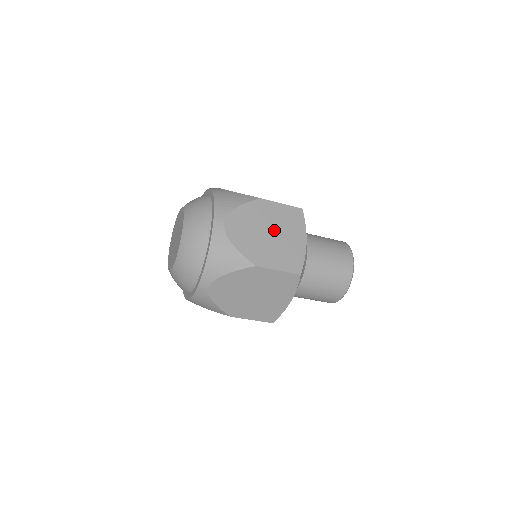
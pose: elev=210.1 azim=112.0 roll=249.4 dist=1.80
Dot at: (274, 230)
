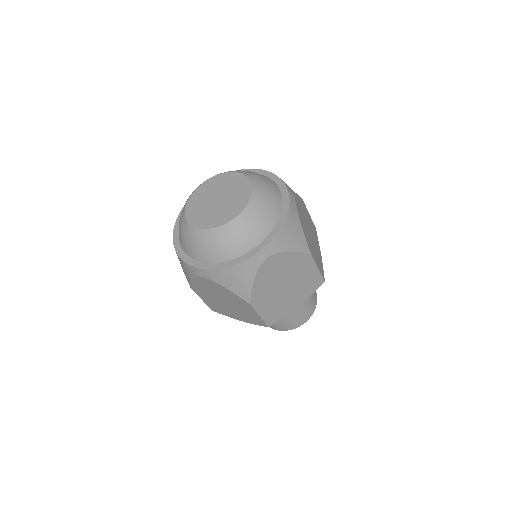
Dot at: (311, 232)
